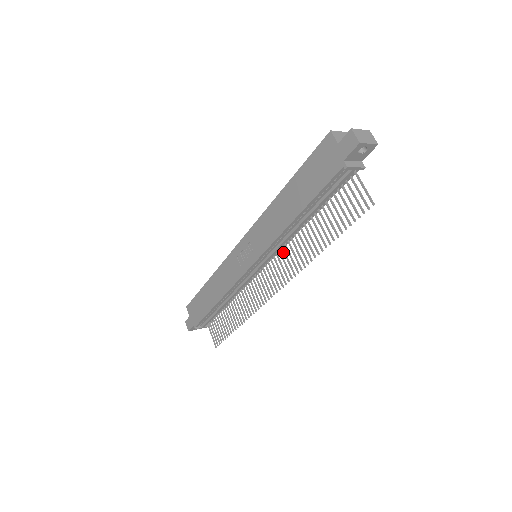
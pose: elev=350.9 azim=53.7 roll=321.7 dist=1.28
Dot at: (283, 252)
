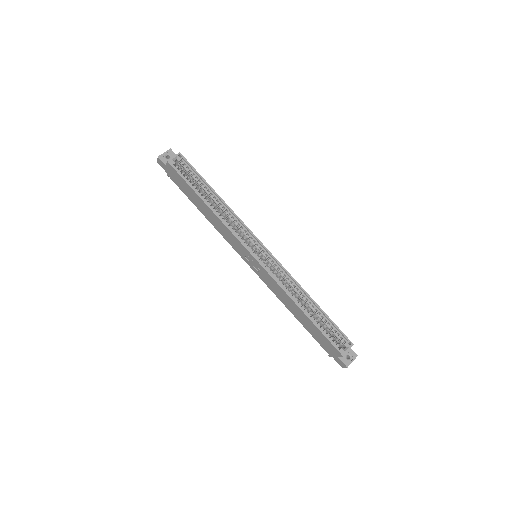
Dot at: occluded
